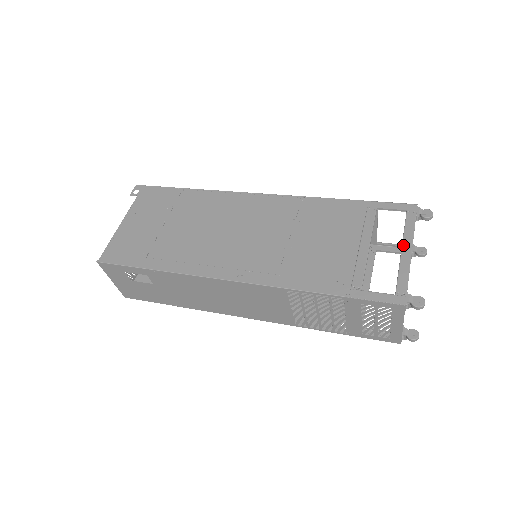
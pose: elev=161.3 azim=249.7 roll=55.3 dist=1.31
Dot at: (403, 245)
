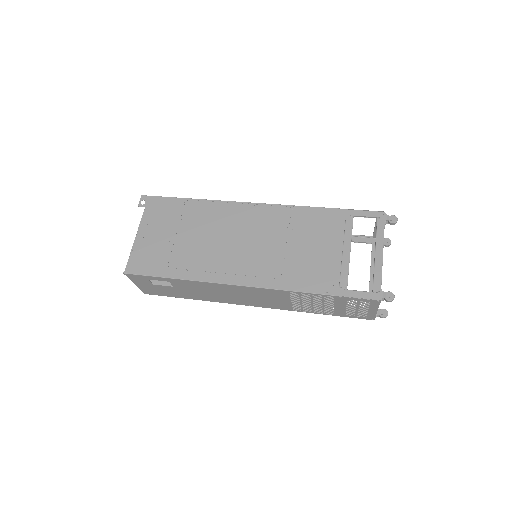
Dot at: (376, 249)
